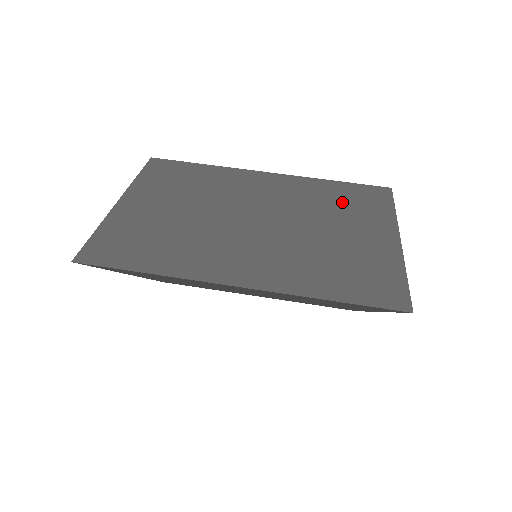
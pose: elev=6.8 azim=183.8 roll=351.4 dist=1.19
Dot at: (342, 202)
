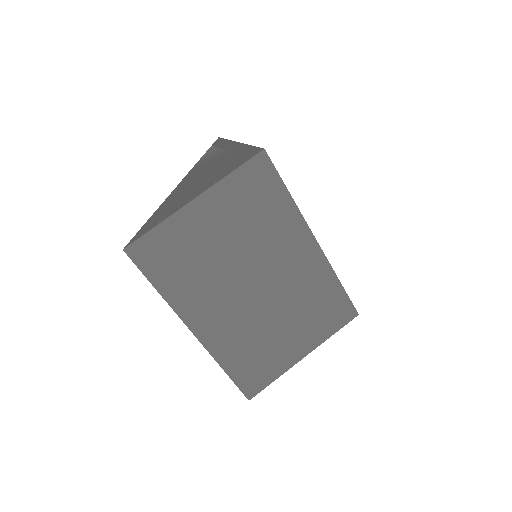
Dot at: (318, 307)
